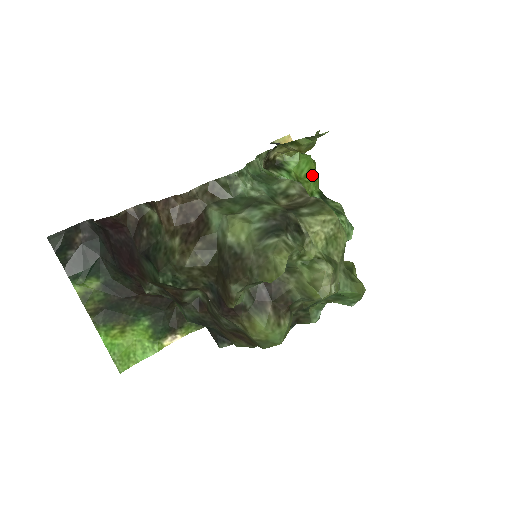
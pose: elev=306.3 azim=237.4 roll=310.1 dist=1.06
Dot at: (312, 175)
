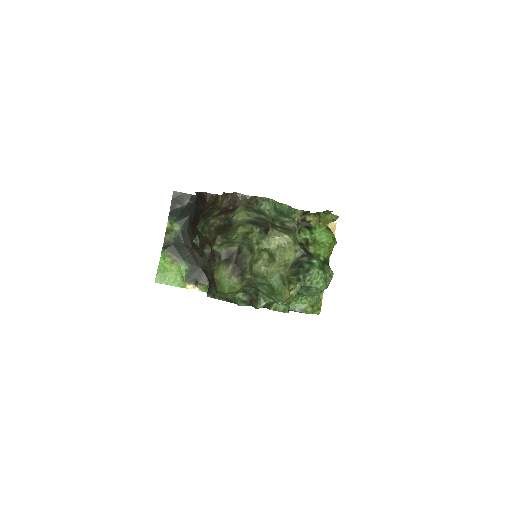
Dot at: (326, 245)
